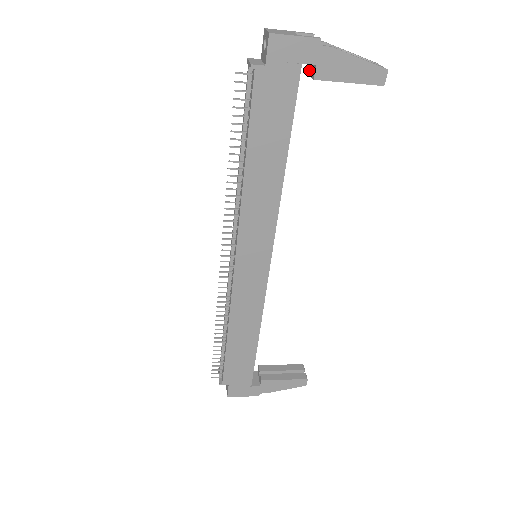
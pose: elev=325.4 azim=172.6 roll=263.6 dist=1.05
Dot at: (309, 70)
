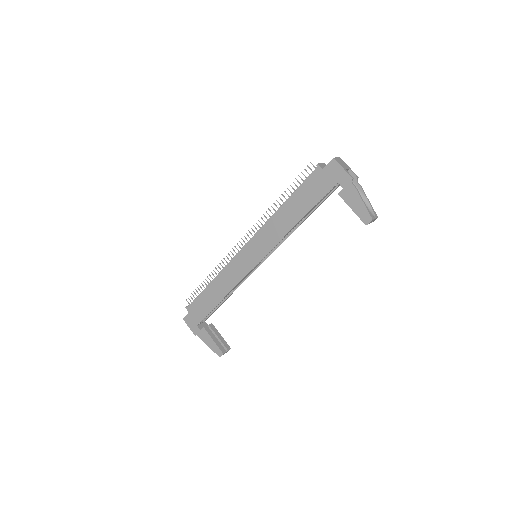
Dot at: occluded
